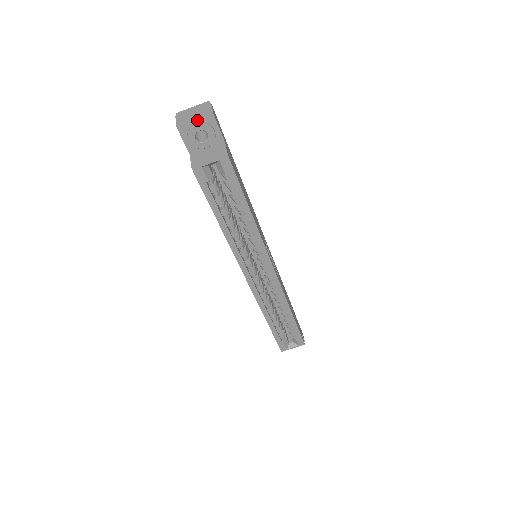
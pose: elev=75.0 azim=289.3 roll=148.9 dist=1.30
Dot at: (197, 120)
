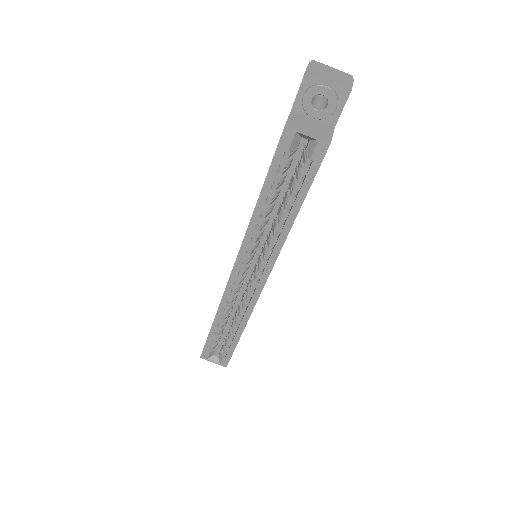
Dot at: (331, 83)
